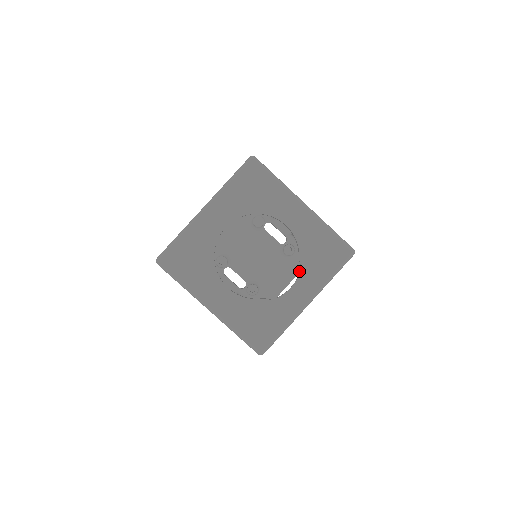
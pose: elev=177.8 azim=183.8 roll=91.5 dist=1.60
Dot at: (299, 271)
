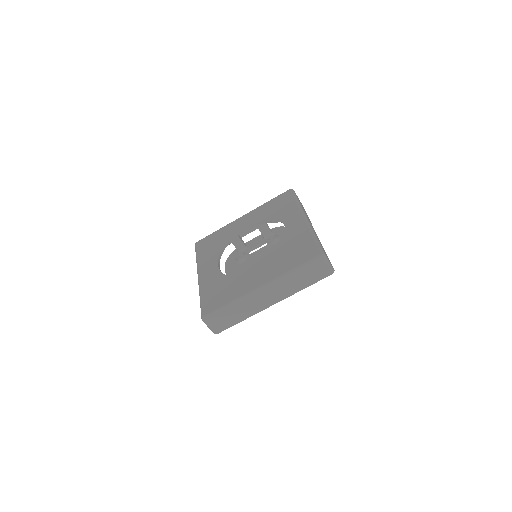
Dot at: occluded
